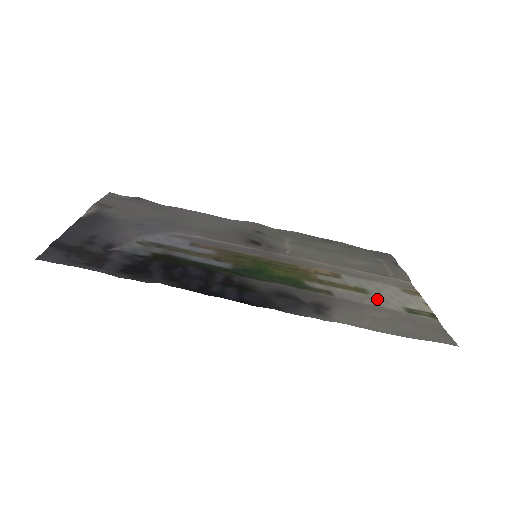
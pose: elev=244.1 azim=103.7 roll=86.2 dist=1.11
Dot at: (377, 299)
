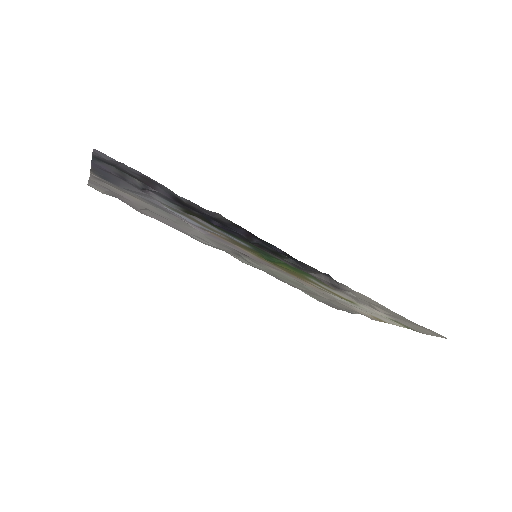
Dot at: (366, 307)
